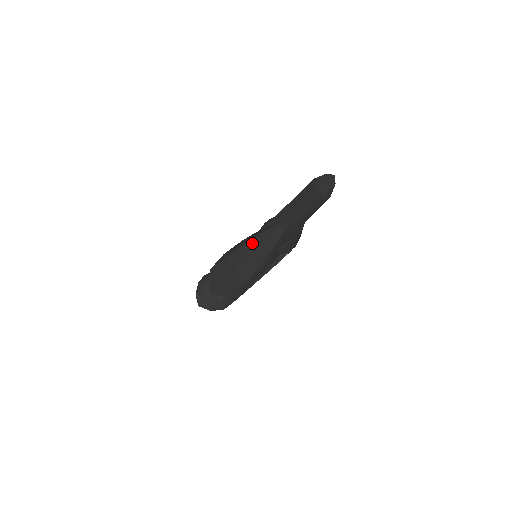
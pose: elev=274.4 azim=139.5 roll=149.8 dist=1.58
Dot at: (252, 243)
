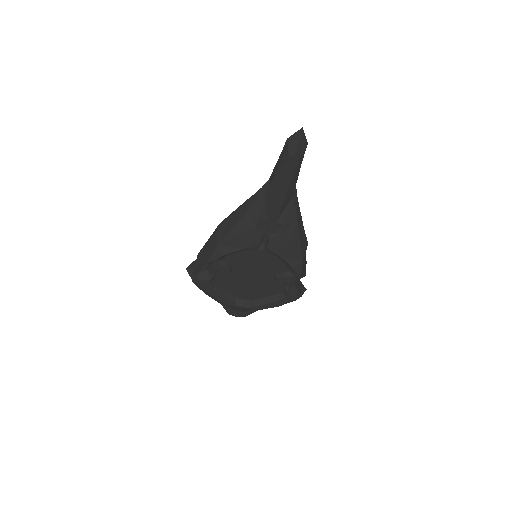
Dot at: occluded
